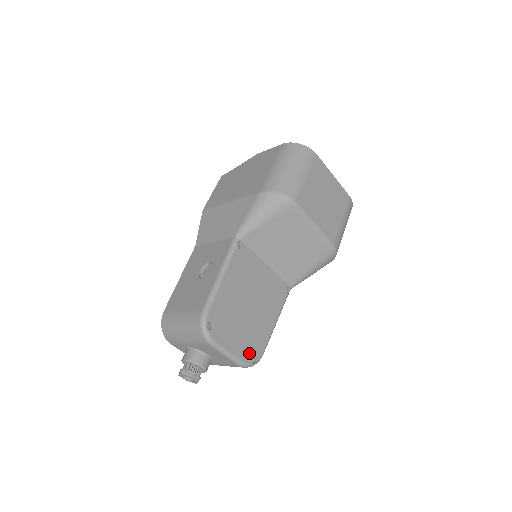
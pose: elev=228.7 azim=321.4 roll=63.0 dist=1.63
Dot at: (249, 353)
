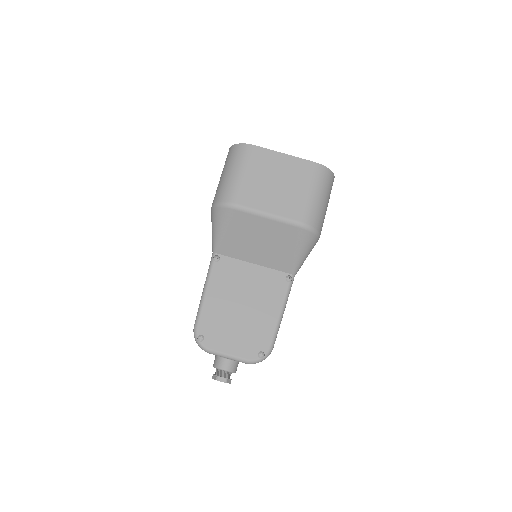
Dot at: (253, 350)
